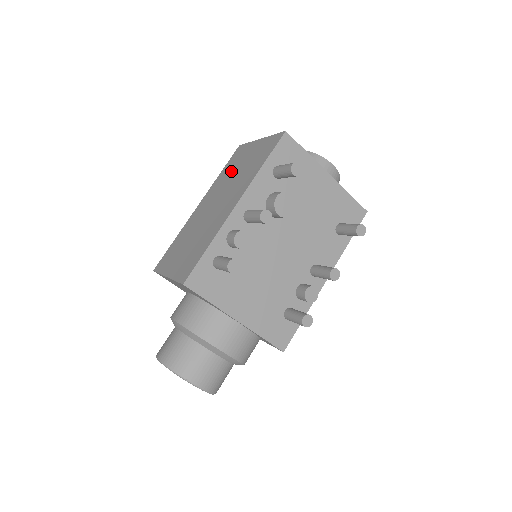
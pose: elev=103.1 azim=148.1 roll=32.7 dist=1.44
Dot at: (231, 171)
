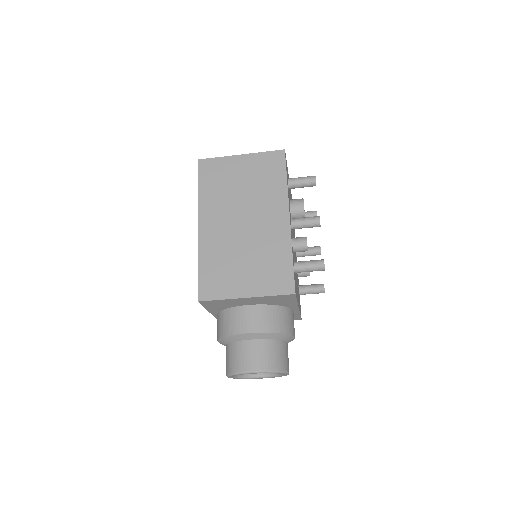
Dot at: (225, 187)
